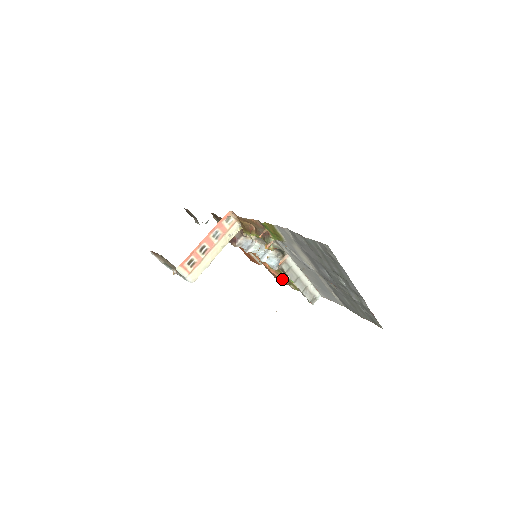
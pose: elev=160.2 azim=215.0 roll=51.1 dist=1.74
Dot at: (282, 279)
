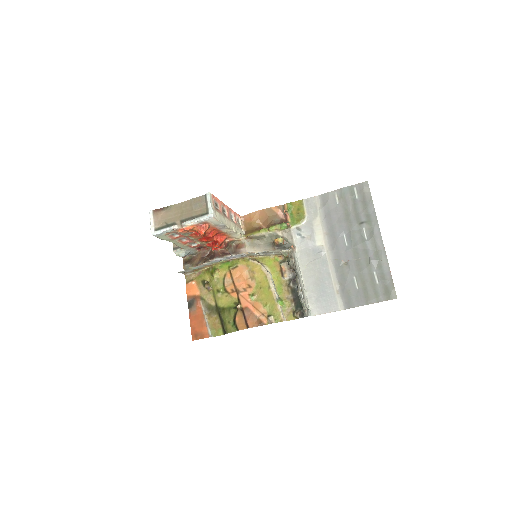
Dot at: (257, 317)
